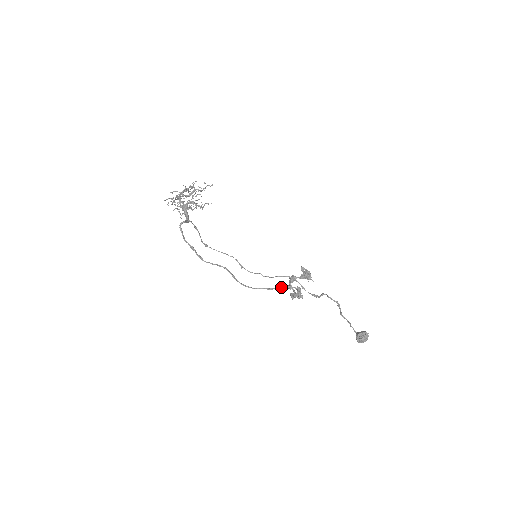
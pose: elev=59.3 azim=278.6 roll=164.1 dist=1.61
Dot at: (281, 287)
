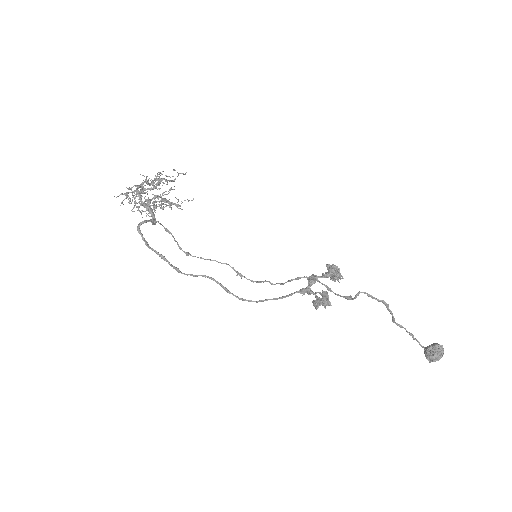
Dot at: (295, 292)
